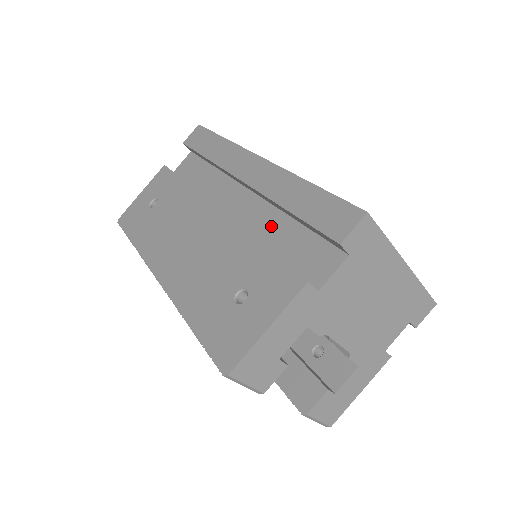
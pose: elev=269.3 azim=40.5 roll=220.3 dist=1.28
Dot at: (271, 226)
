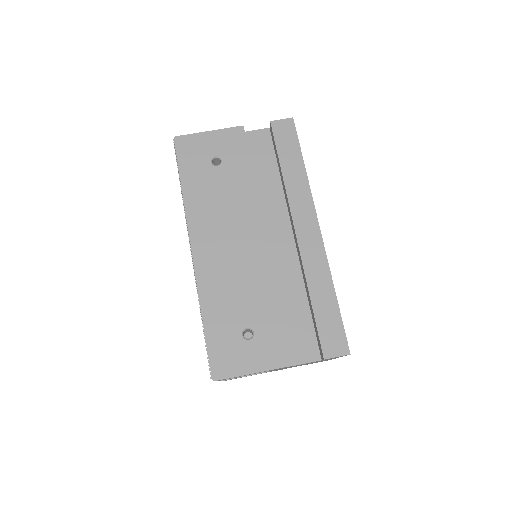
Dot at: (291, 287)
